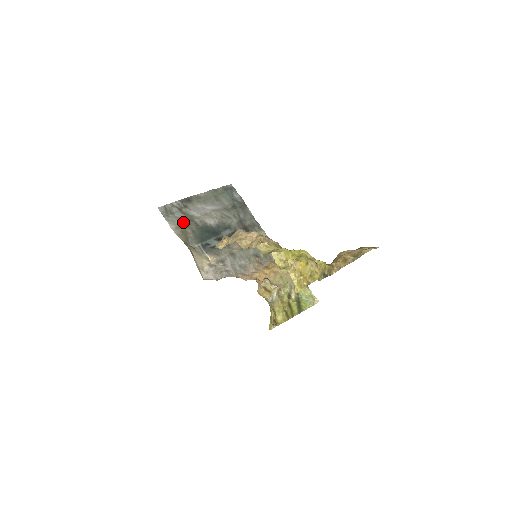
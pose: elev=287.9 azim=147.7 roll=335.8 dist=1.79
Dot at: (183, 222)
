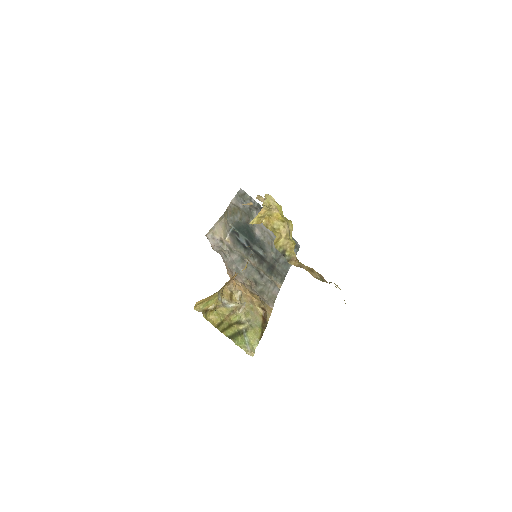
Dot at: (243, 209)
